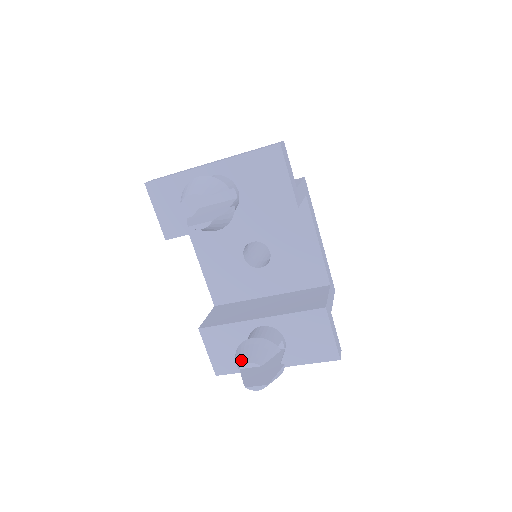
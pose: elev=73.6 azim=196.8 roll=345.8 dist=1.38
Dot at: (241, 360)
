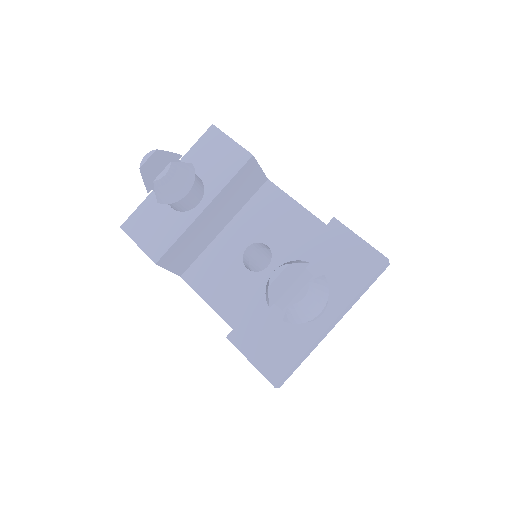
Dot at: (268, 282)
